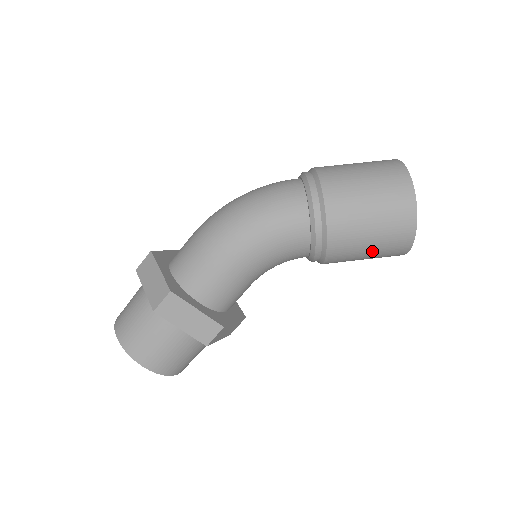
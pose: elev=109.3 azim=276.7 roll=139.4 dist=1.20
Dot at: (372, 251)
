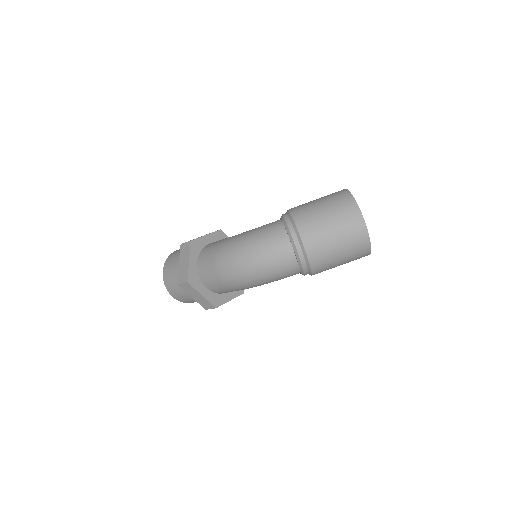
Dot at: occluded
